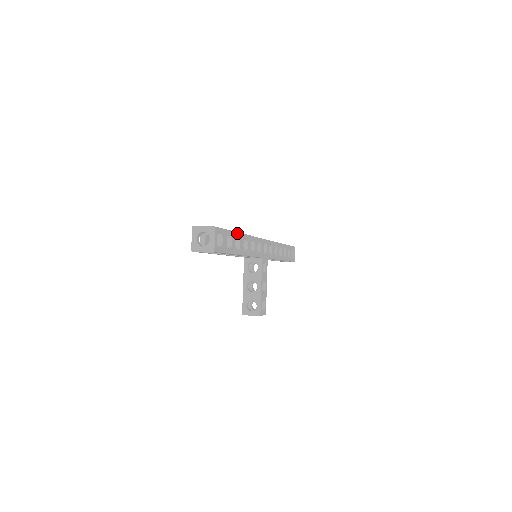
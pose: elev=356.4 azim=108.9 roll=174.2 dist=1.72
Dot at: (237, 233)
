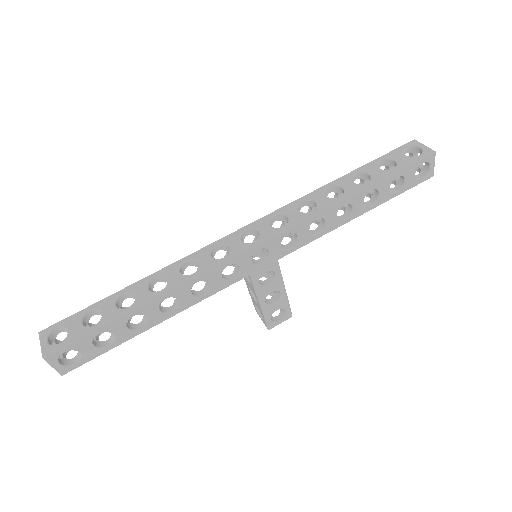
Dot at: (127, 314)
